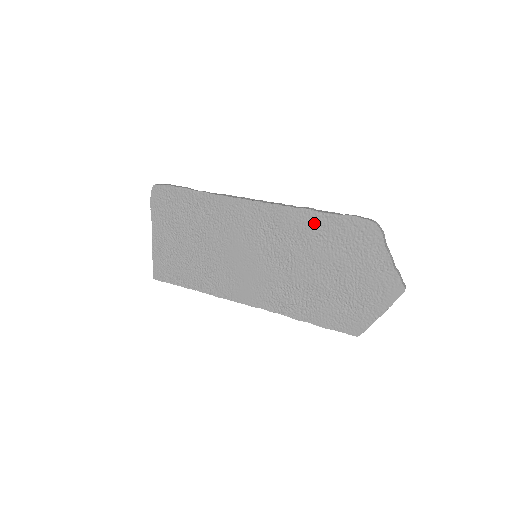
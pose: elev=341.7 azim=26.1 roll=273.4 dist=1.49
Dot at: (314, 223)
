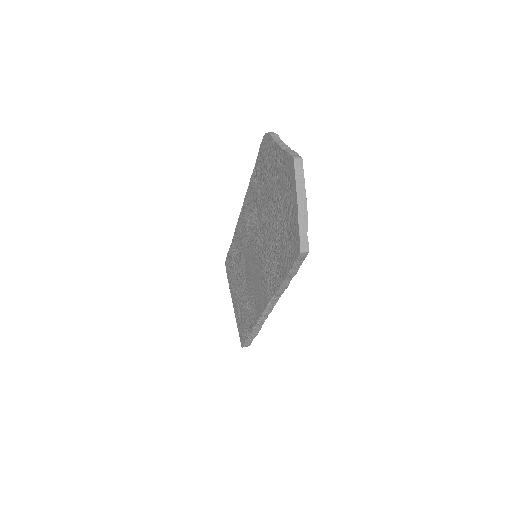
Dot at: (255, 183)
